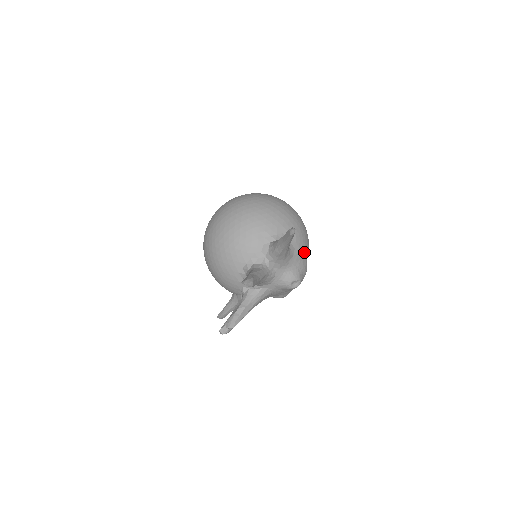
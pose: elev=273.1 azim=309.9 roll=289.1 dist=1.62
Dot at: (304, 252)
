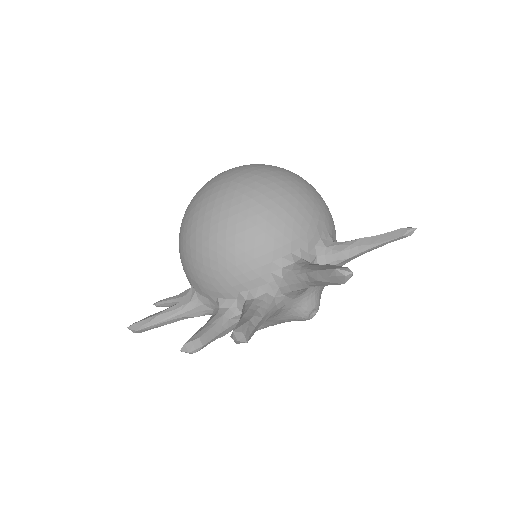
Dot at: occluded
